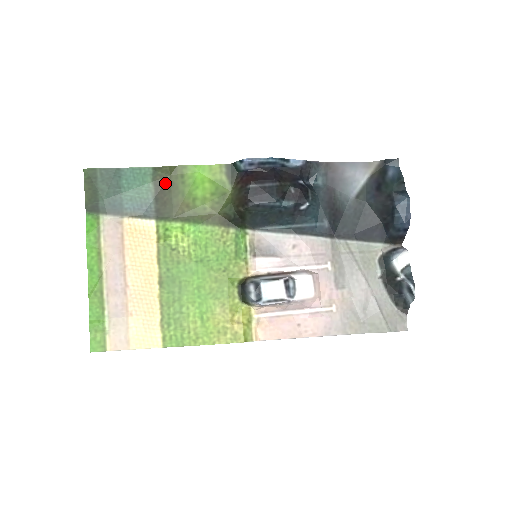
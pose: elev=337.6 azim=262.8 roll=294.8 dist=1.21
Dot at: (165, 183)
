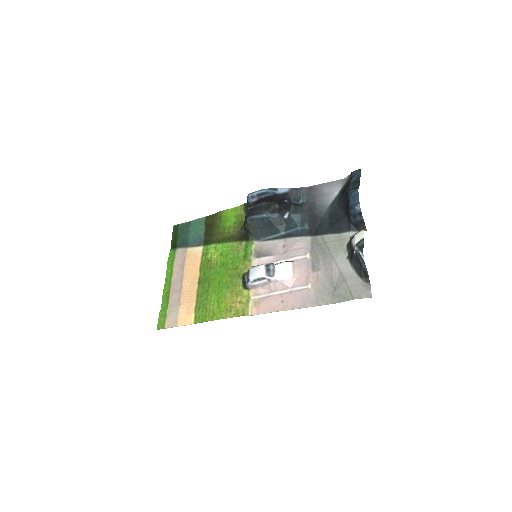
Dot at: (211, 224)
